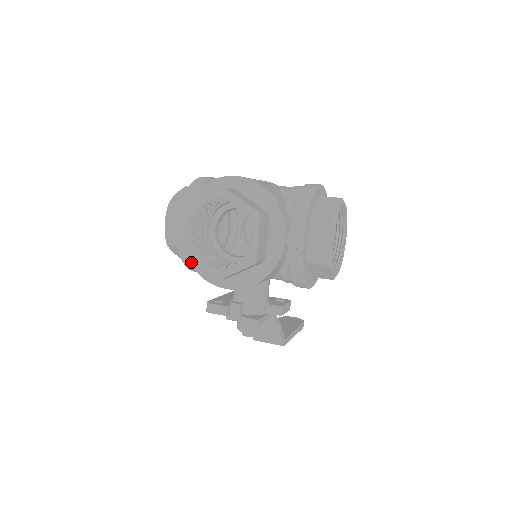
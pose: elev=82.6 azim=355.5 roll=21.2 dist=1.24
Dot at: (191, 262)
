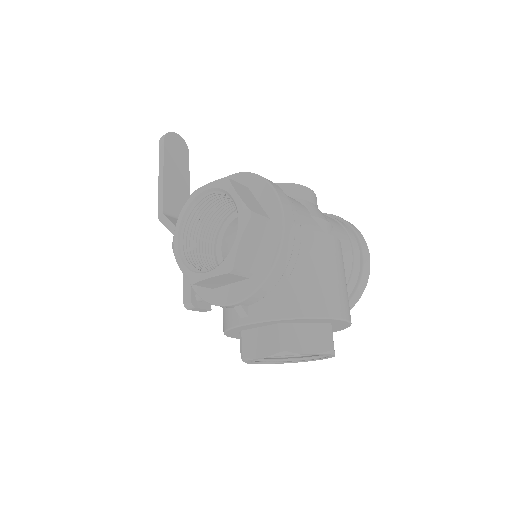
Dot at: (227, 333)
